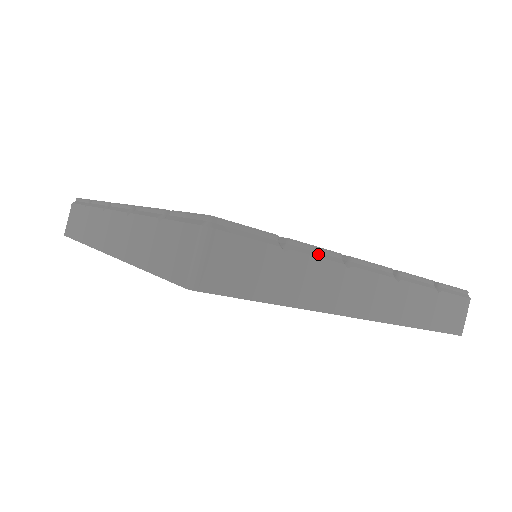
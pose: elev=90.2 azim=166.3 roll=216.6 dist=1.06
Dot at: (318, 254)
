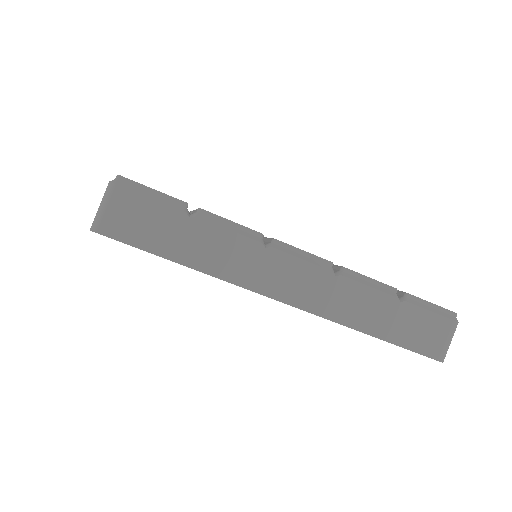
Dot at: (231, 227)
